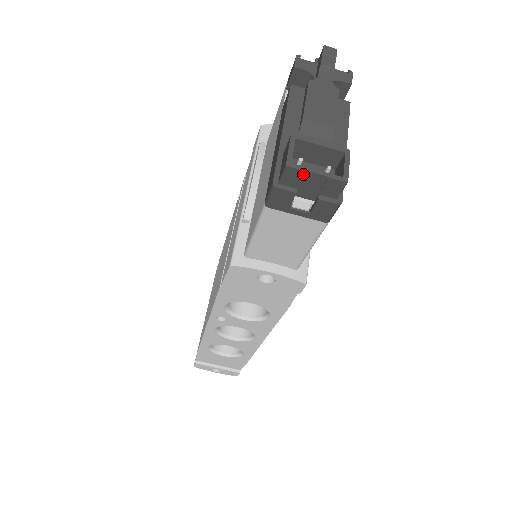
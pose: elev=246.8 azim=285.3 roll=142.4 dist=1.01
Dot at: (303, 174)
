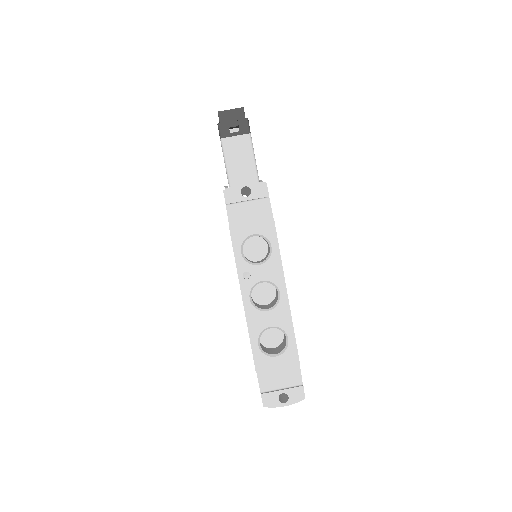
Dot at: (226, 112)
